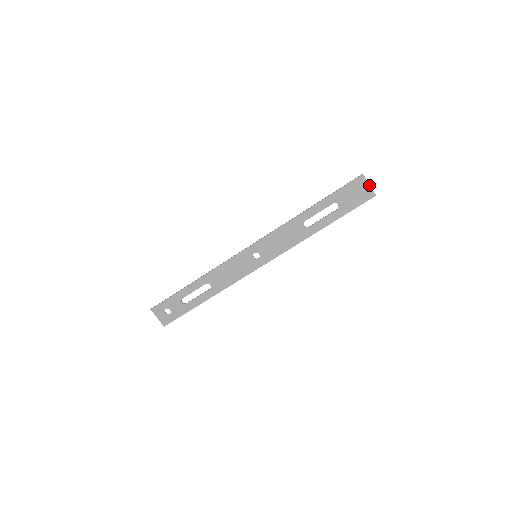
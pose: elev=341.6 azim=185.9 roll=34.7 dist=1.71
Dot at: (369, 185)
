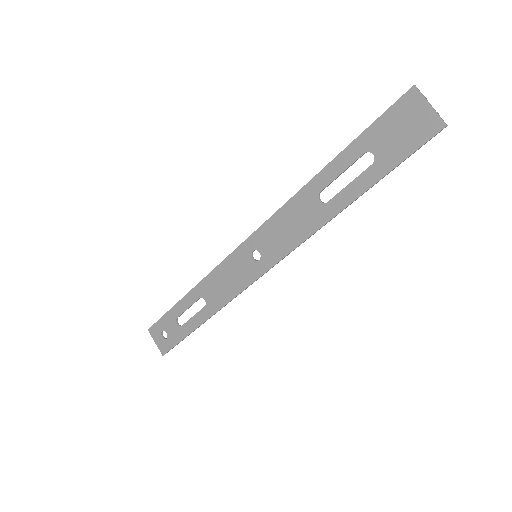
Dot at: (429, 106)
